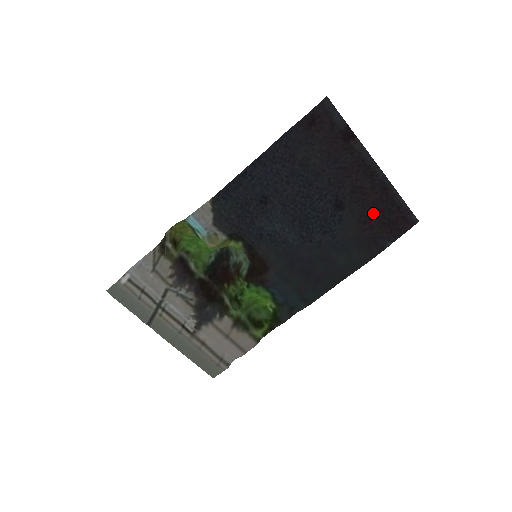
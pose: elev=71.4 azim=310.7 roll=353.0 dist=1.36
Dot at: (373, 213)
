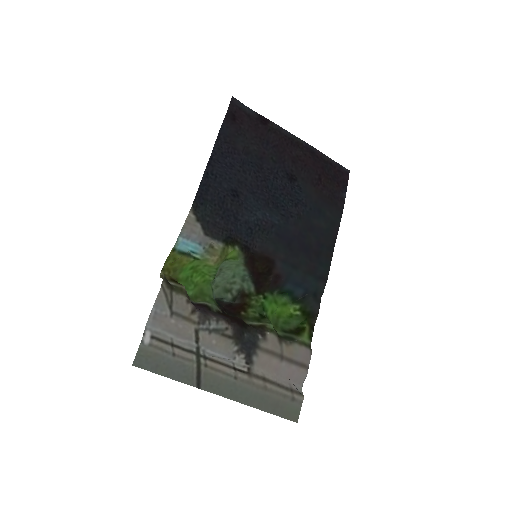
Dot at: (318, 174)
